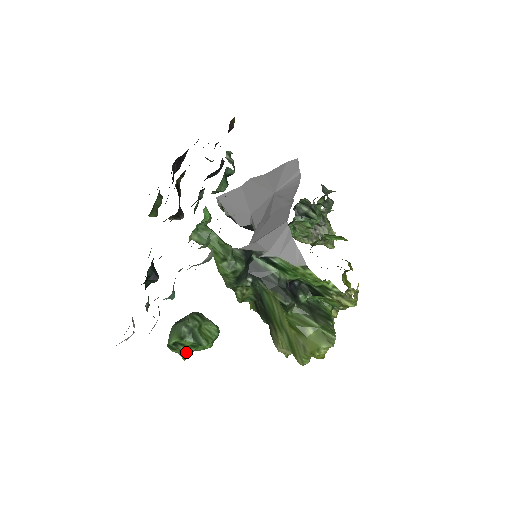
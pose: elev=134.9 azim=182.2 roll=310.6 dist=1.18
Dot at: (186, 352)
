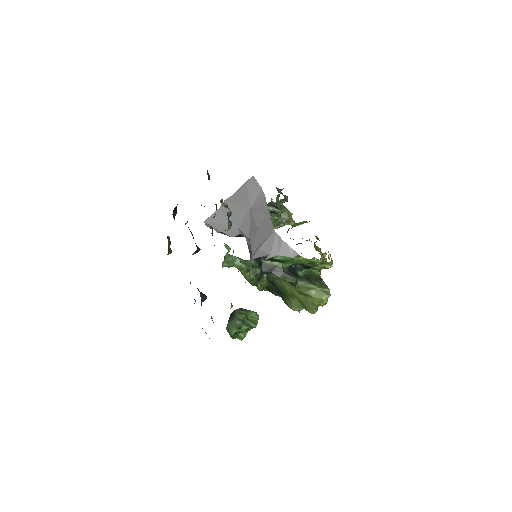
Dot at: (244, 335)
